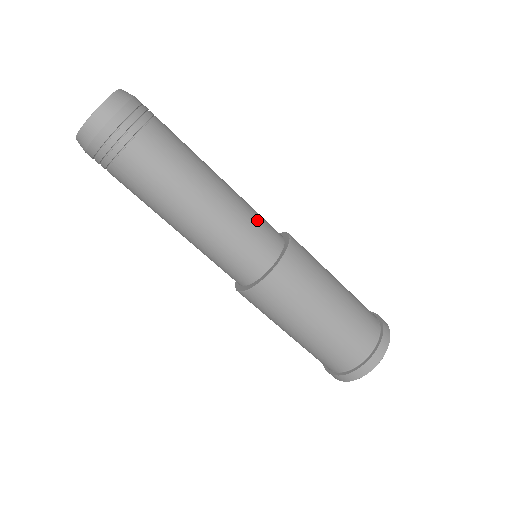
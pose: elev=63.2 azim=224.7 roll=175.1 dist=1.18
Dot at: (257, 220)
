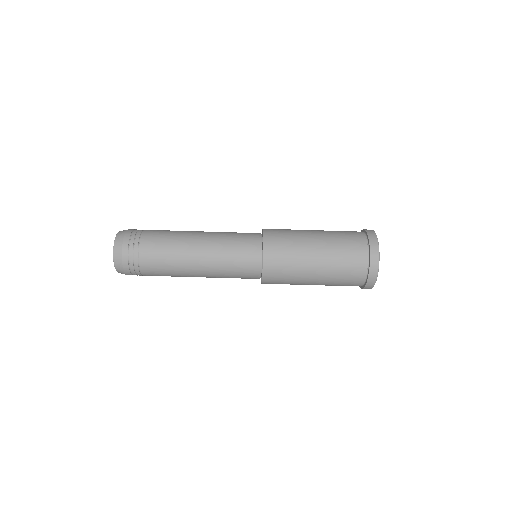
Dot at: occluded
